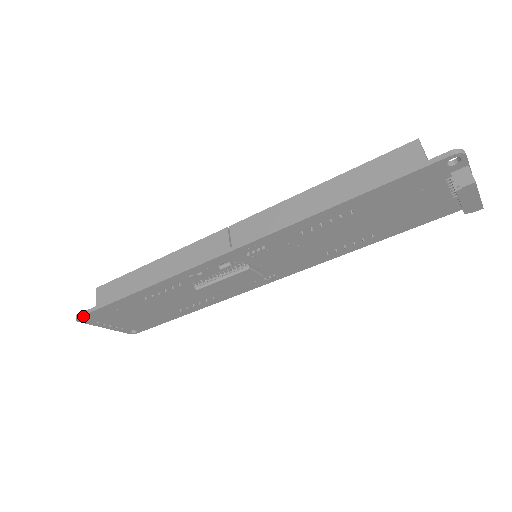
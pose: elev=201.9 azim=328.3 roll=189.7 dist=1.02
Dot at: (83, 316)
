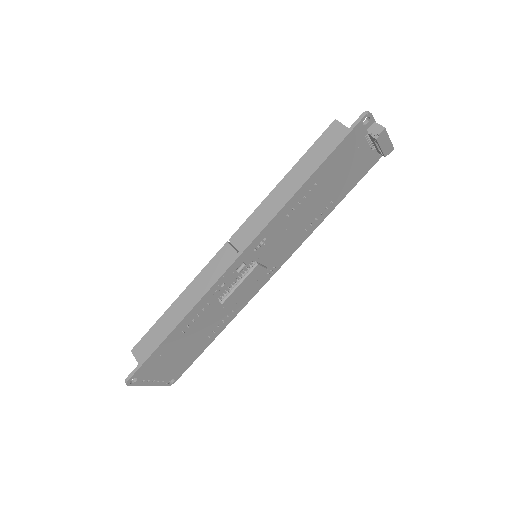
Dot at: (132, 376)
